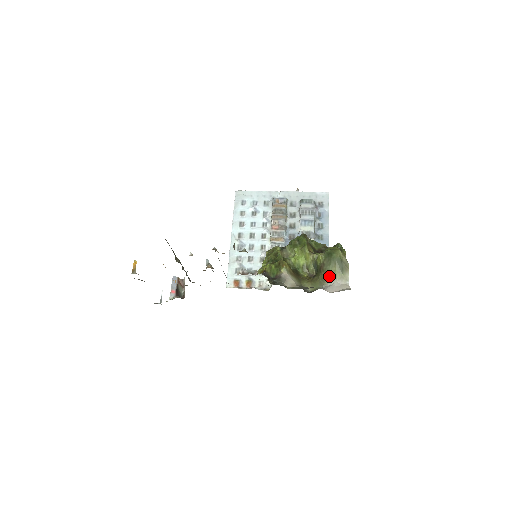
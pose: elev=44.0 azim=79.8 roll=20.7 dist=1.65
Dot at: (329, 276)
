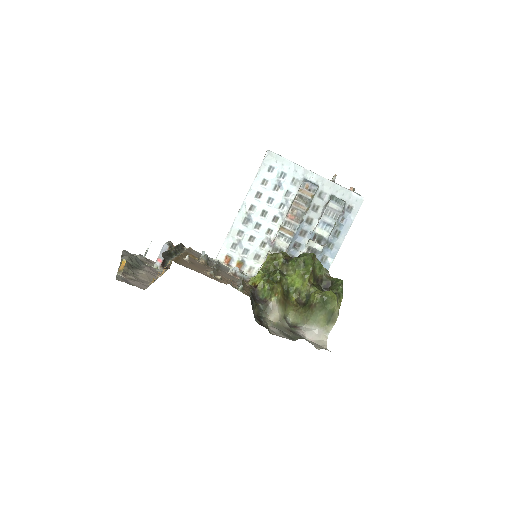
Dot at: (314, 320)
